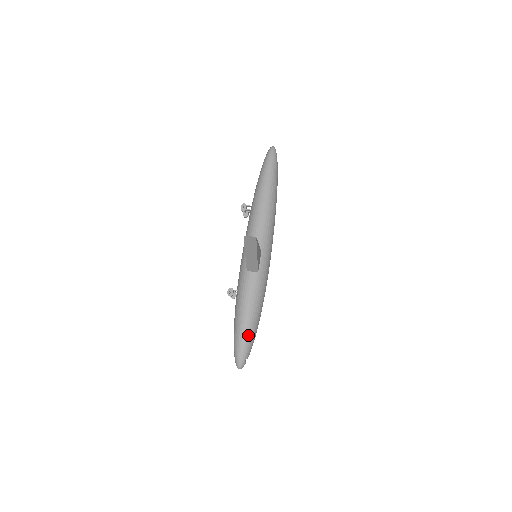
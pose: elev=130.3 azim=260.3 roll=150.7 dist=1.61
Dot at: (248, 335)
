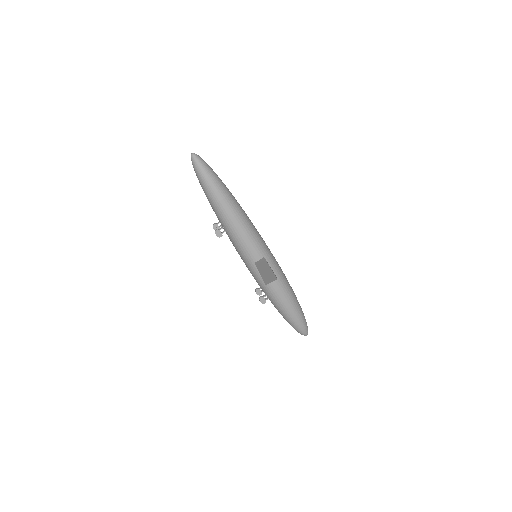
Dot at: (299, 316)
